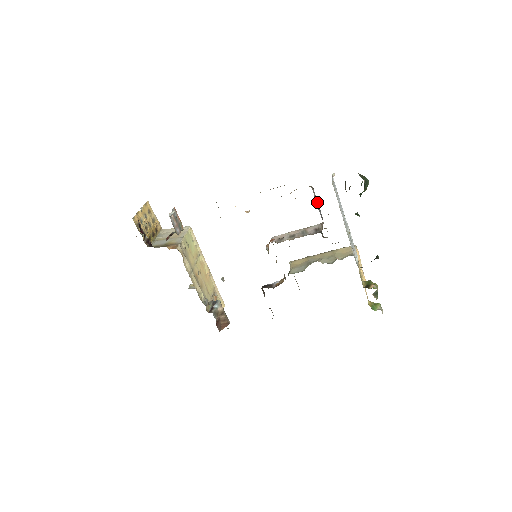
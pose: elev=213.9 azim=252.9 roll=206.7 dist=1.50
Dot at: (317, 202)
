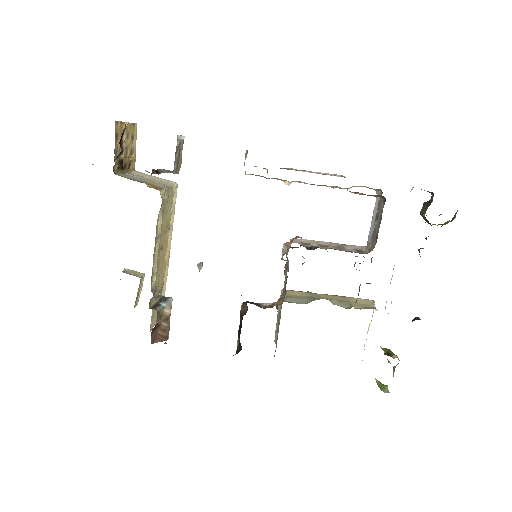
Dot at: (375, 215)
